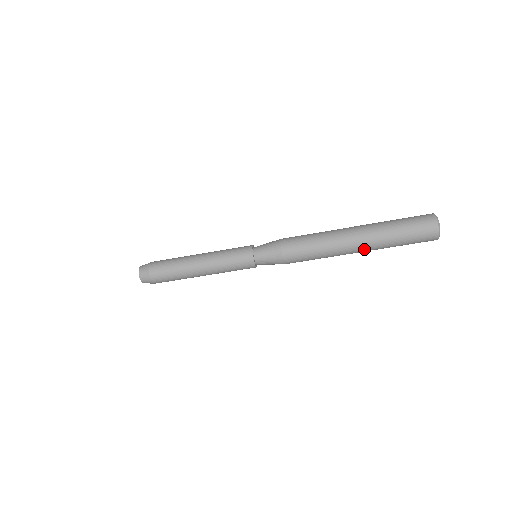
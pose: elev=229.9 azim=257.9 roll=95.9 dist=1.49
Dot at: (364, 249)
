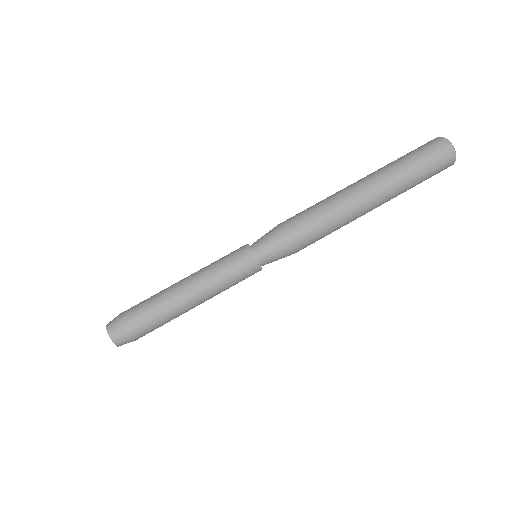
Dot at: (379, 191)
